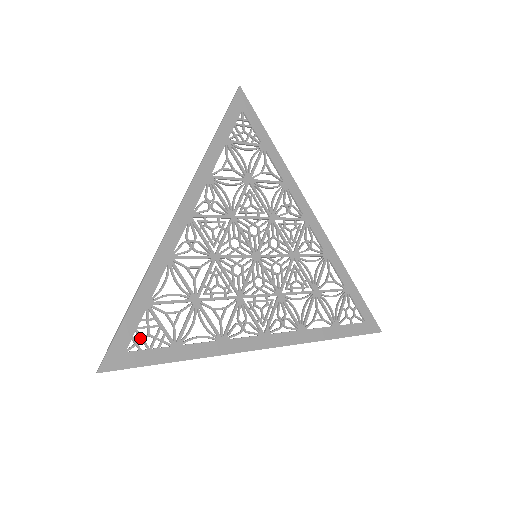
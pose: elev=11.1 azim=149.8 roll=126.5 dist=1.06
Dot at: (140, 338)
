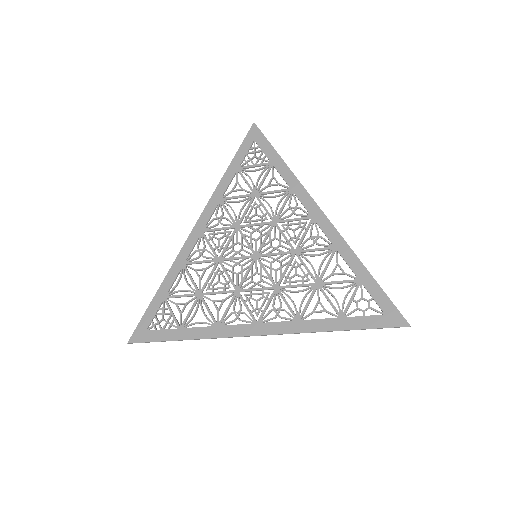
Dot at: (157, 321)
